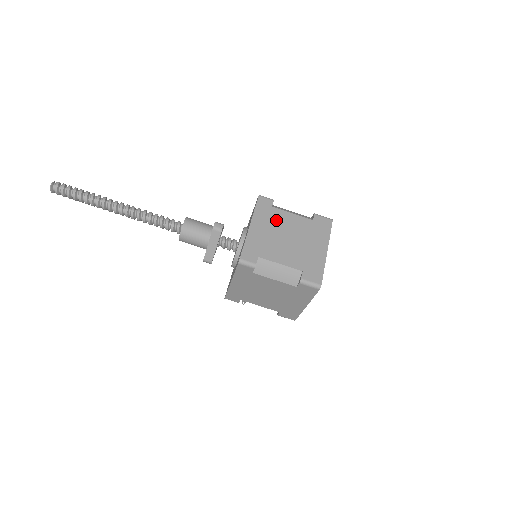
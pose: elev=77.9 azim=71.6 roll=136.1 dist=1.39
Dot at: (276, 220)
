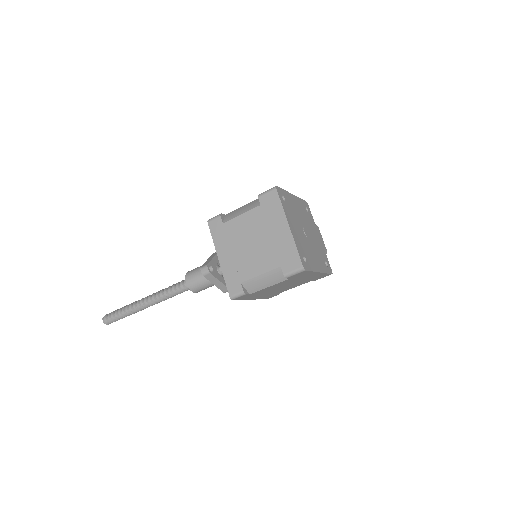
Dot at: (233, 234)
